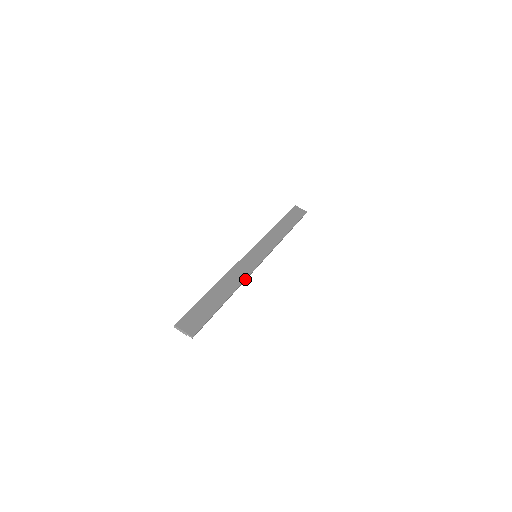
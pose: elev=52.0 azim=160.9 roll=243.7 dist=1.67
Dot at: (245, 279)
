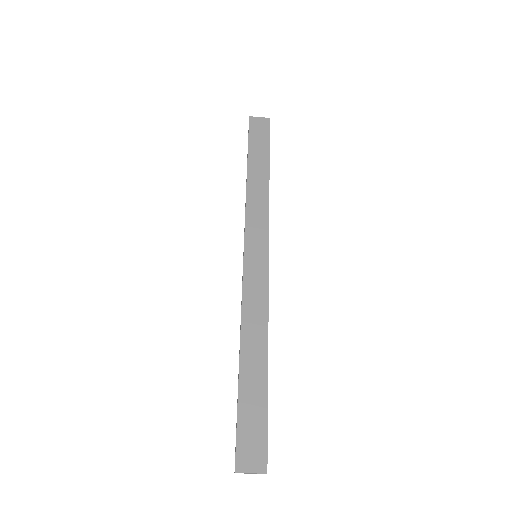
Dot at: (268, 313)
